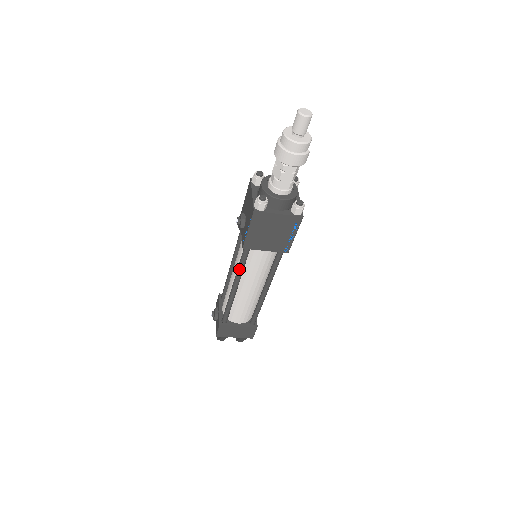
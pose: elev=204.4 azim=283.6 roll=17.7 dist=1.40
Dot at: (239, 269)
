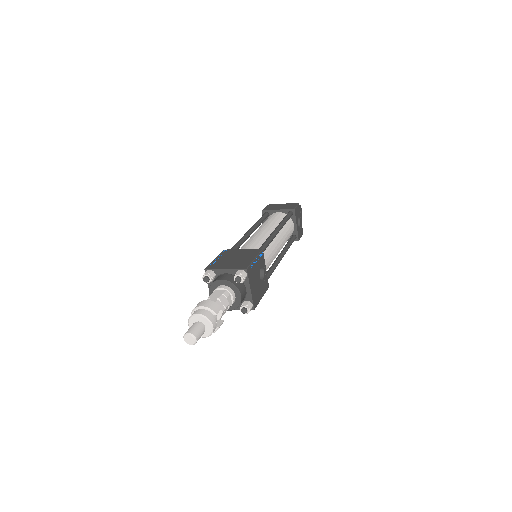
Dot at: occluded
